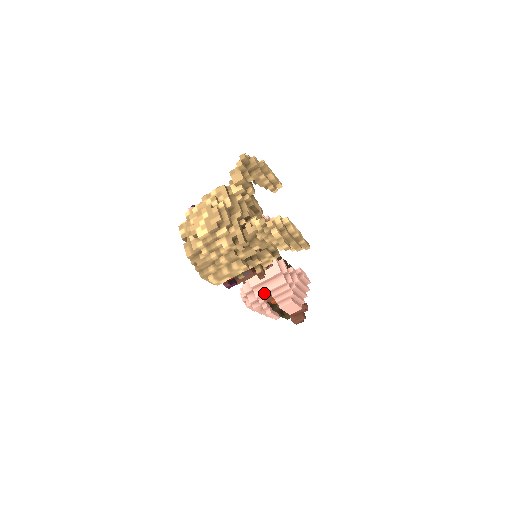
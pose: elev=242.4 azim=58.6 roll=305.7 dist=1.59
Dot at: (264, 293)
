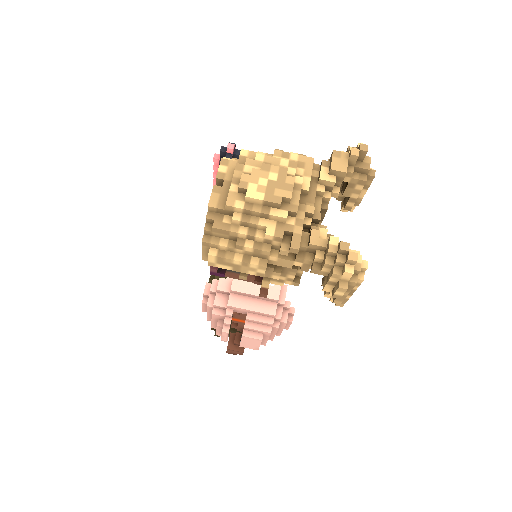
Dot at: (241, 308)
